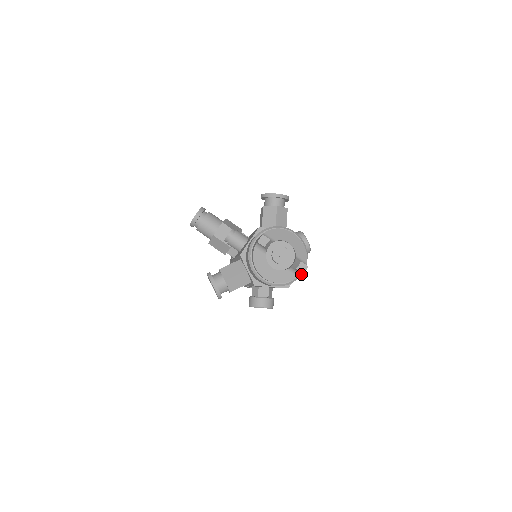
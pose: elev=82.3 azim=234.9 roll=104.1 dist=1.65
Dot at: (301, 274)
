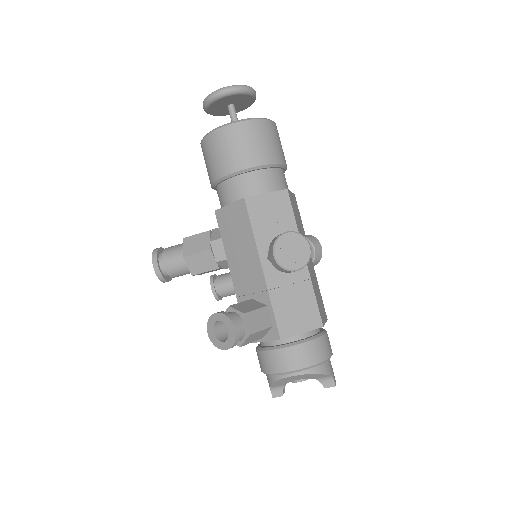
Dot at: (334, 377)
